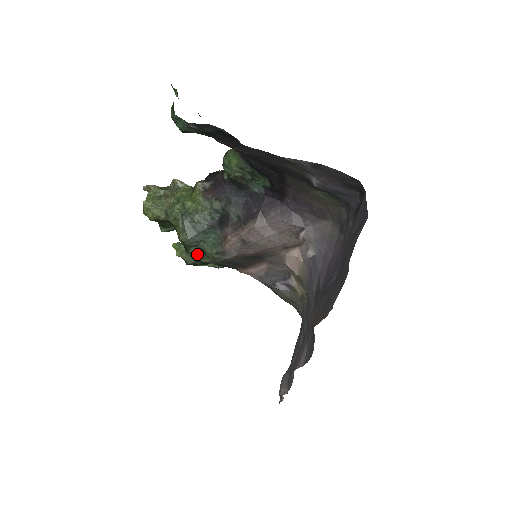
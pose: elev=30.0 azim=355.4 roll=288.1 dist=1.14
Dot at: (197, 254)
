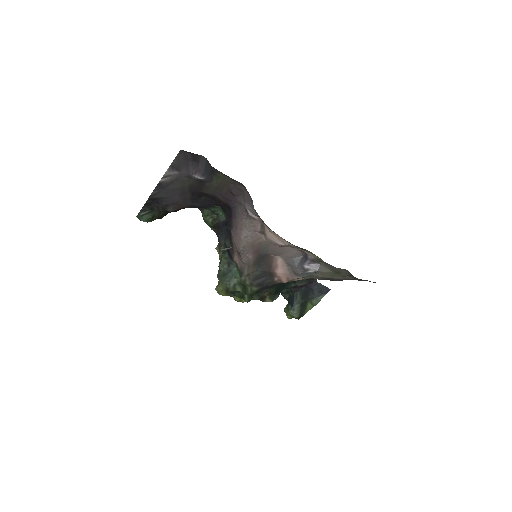
Dot at: (244, 291)
